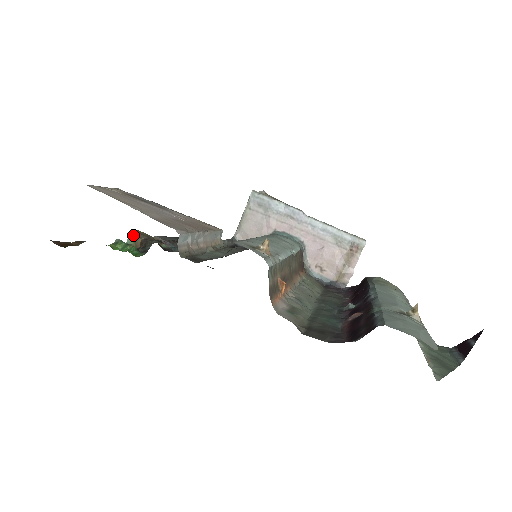
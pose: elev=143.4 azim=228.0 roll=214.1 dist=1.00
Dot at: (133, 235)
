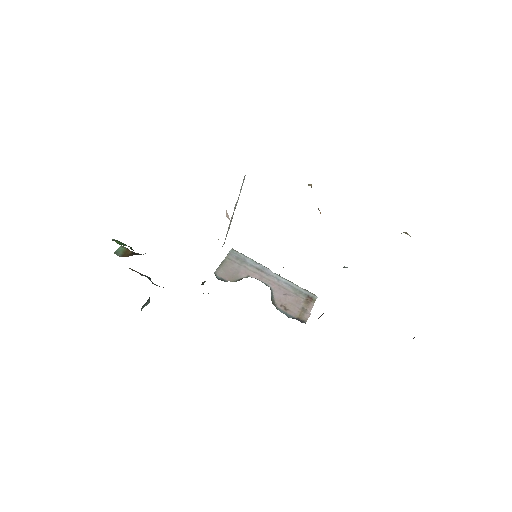
Dot at: (124, 247)
